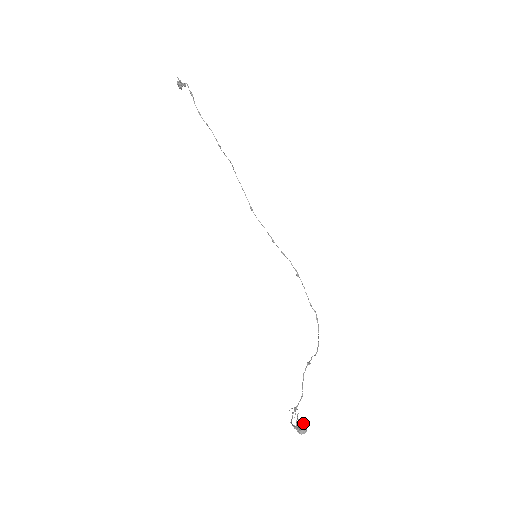
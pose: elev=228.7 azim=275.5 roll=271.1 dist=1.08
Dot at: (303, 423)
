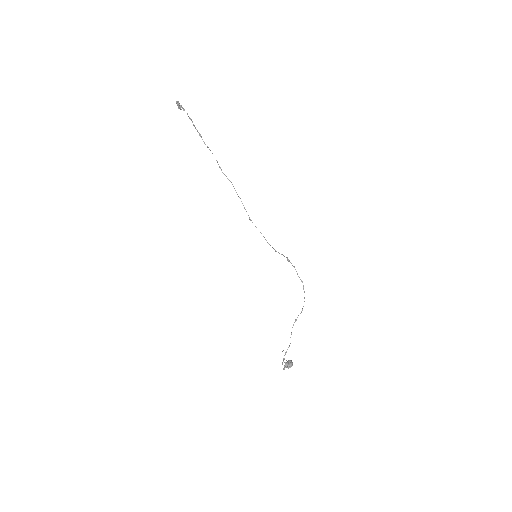
Dot at: (289, 365)
